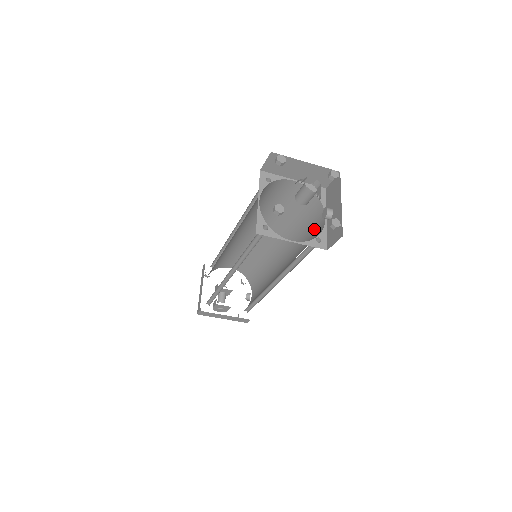
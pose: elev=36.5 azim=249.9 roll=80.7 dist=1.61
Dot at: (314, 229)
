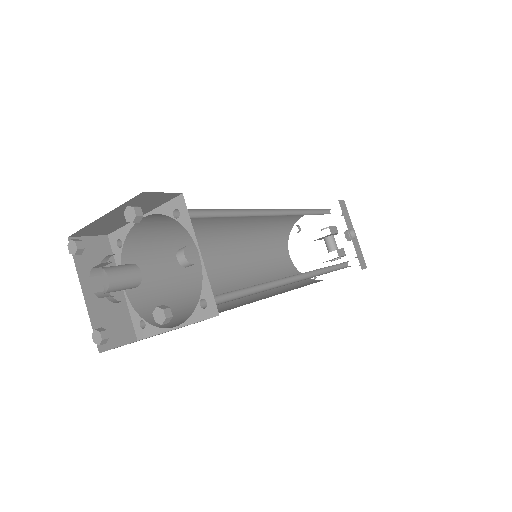
Dot at: occluded
